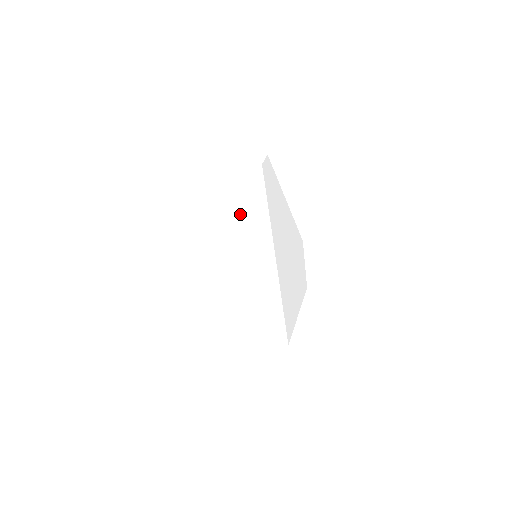
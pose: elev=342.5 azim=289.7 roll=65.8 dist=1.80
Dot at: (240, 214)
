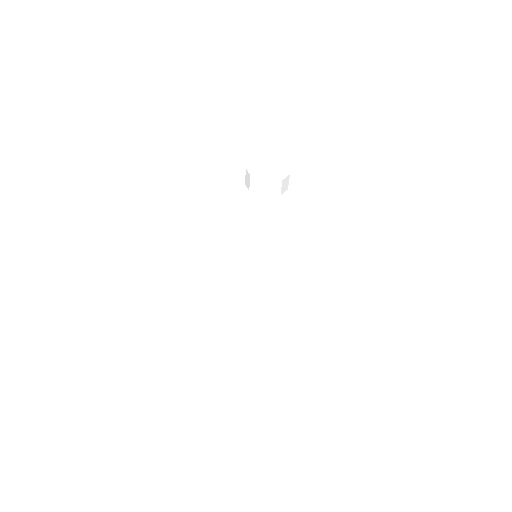
Dot at: occluded
